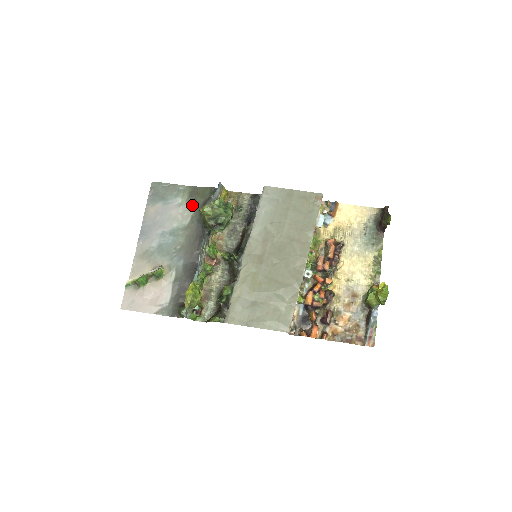
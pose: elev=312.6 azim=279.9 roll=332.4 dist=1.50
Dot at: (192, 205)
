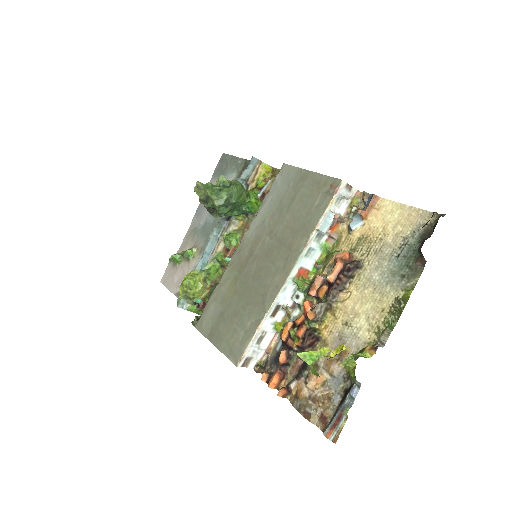
Dot at: occluded
